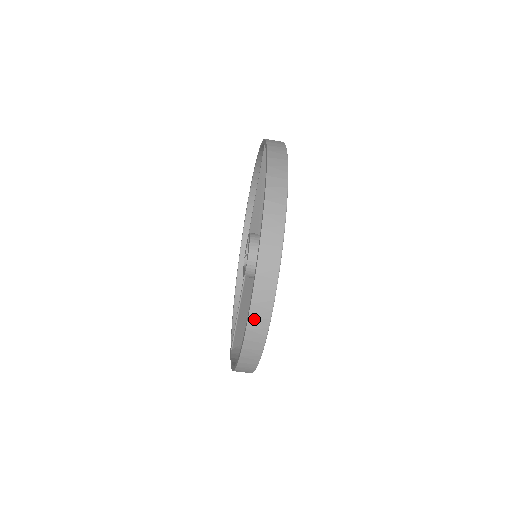
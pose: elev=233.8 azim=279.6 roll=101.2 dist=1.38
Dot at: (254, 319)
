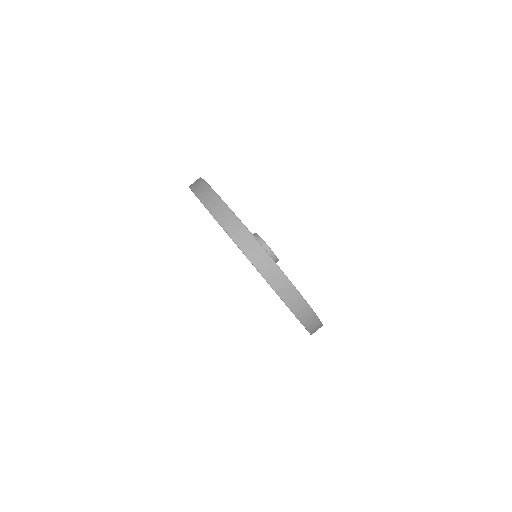
Dot at: (273, 281)
